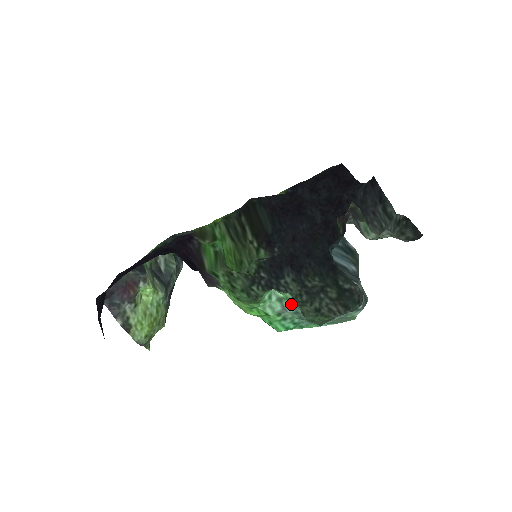
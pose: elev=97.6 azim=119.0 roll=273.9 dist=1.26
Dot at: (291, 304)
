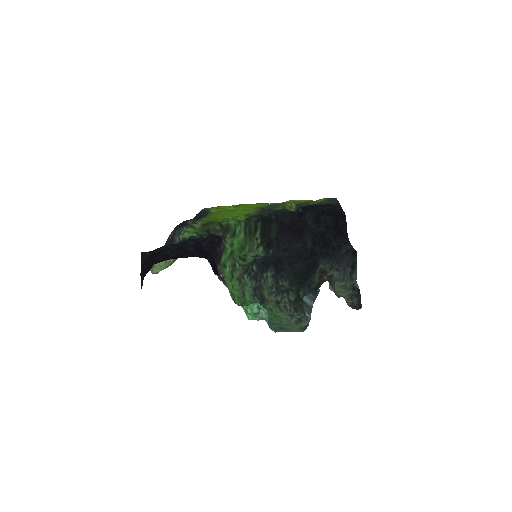
Dot at: (264, 314)
